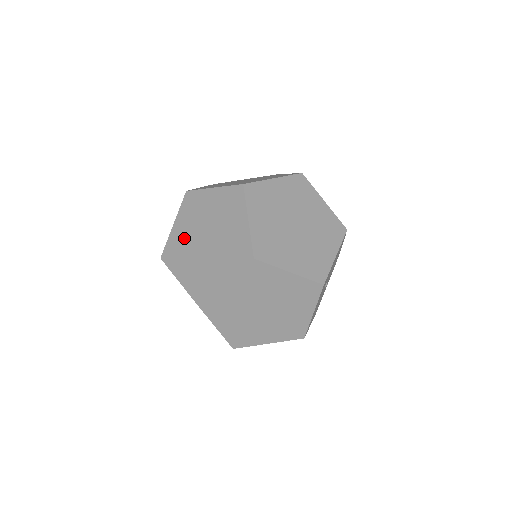
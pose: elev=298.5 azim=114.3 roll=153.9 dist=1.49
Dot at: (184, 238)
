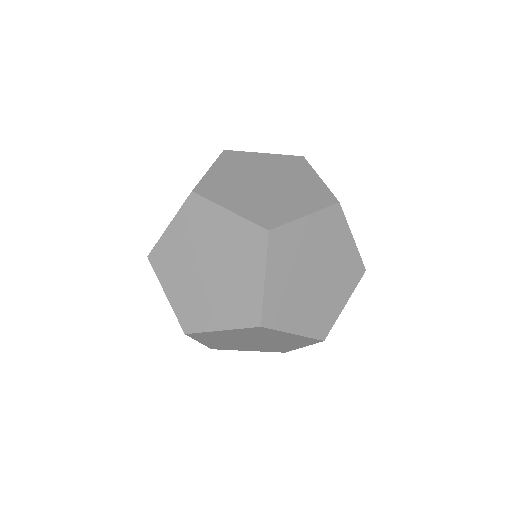
Dot at: (180, 251)
